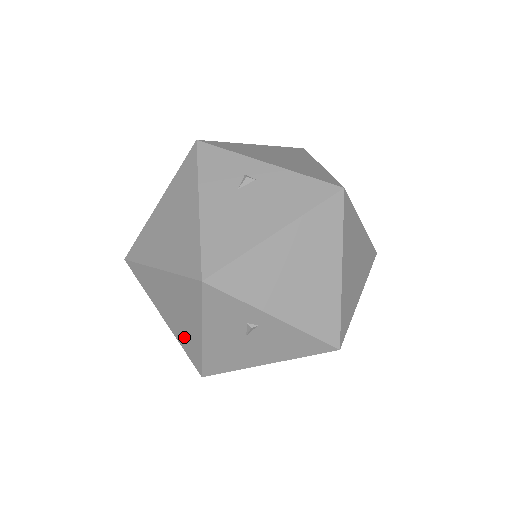
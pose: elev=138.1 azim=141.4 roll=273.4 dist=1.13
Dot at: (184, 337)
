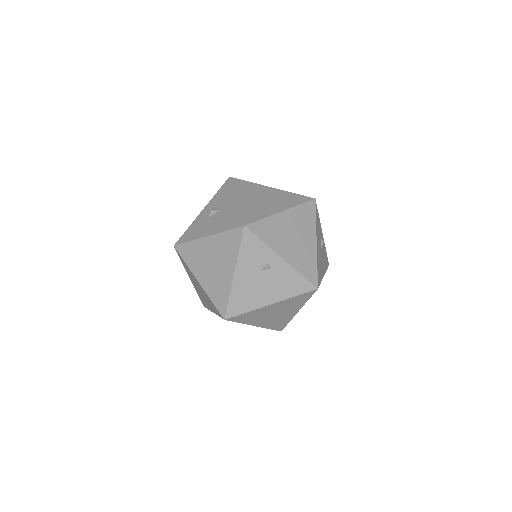
Dot at: (201, 296)
